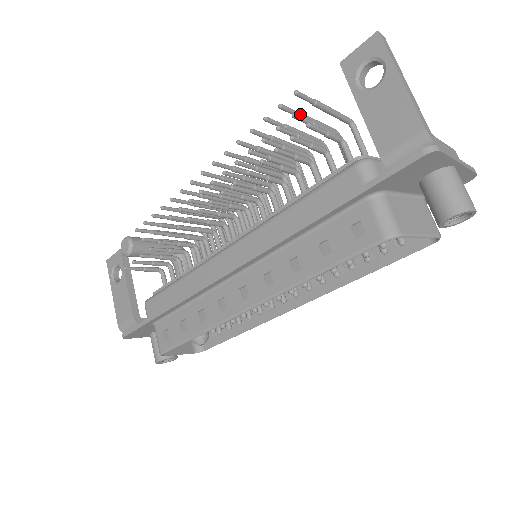
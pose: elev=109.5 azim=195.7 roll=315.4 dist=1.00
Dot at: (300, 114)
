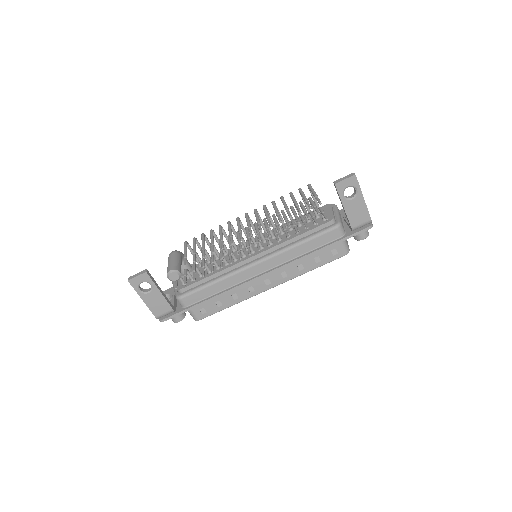
Dot at: (308, 202)
